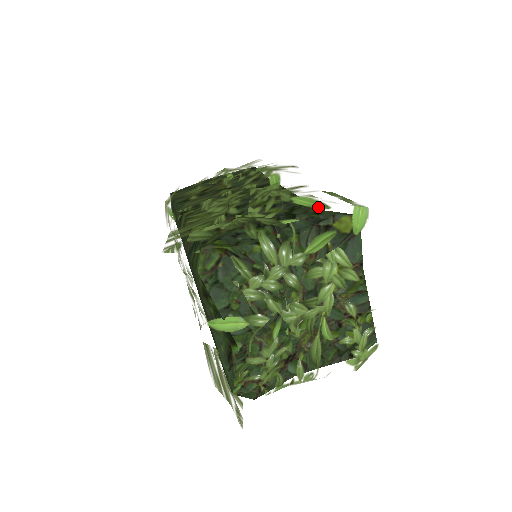
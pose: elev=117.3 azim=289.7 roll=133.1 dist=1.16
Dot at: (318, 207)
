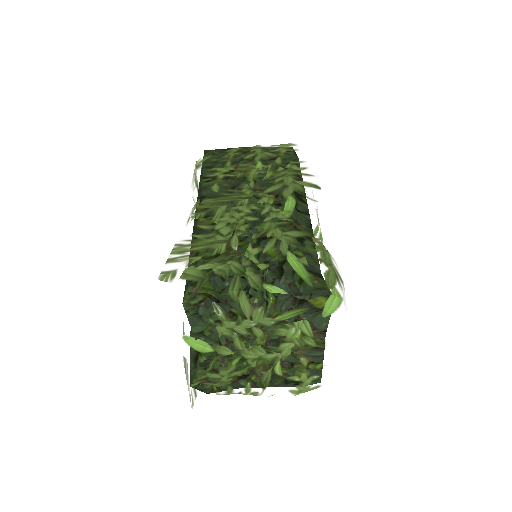
Dot at: occluded
